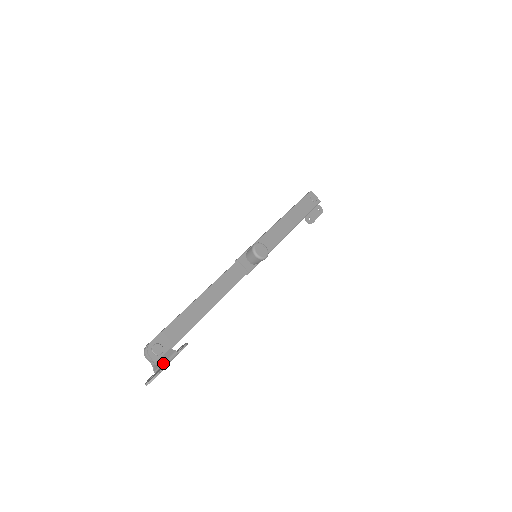
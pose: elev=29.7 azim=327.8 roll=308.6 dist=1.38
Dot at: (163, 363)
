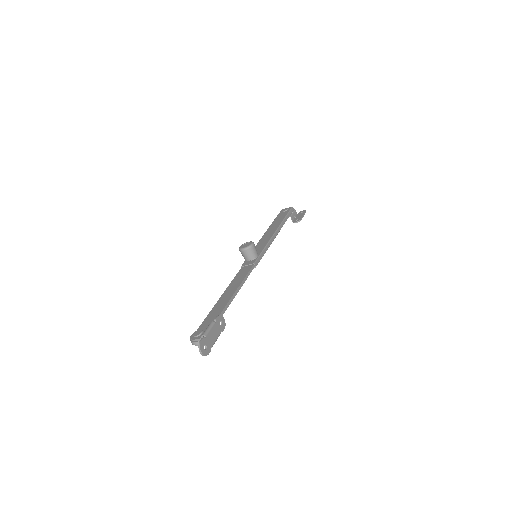
Dot at: (203, 333)
